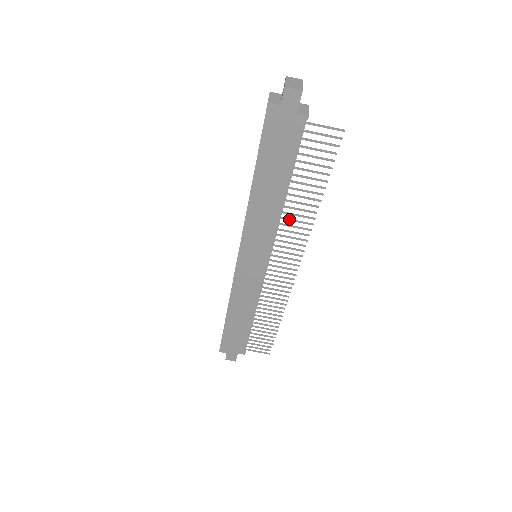
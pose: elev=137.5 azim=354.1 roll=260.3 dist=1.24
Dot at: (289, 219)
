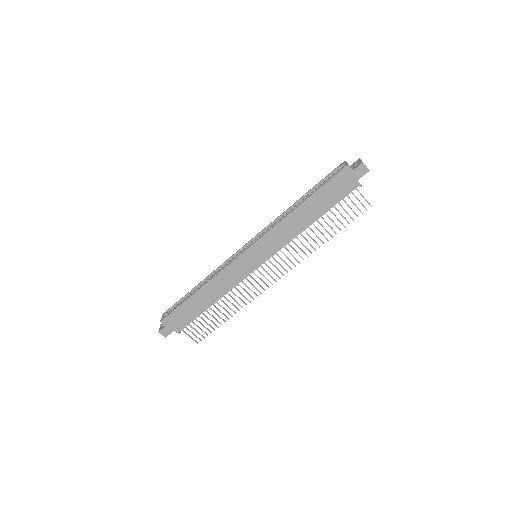
Dot at: occluded
